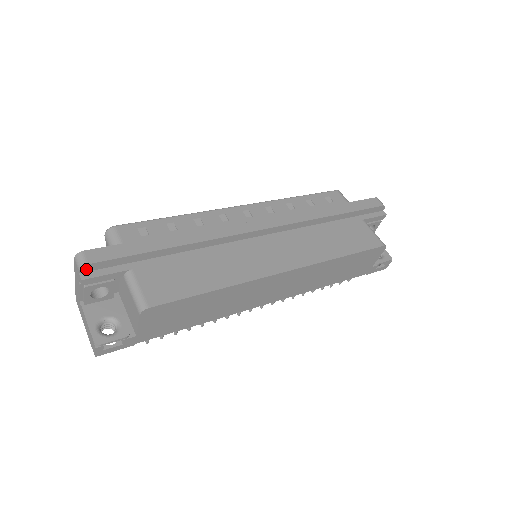
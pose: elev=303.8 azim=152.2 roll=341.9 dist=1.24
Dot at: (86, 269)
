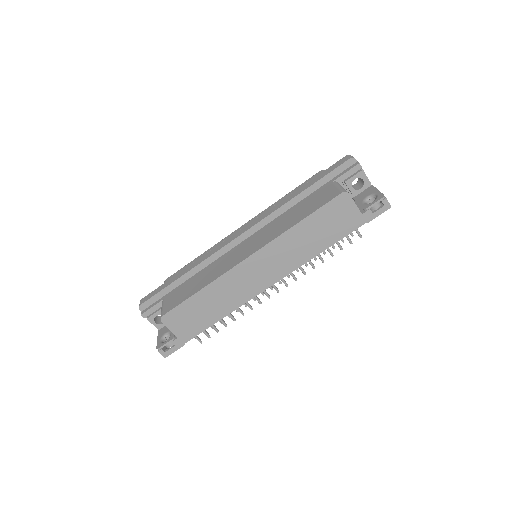
Dot at: (143, 308)
